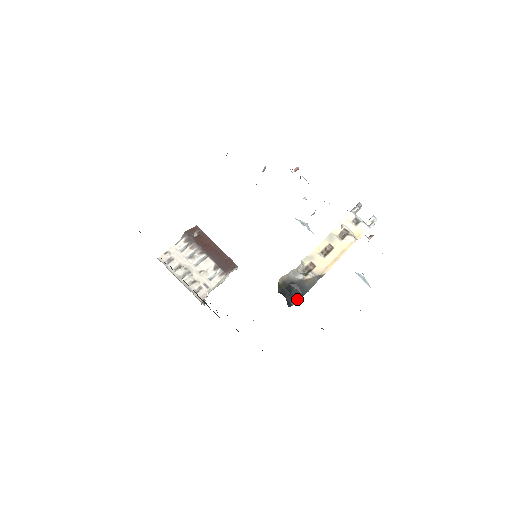
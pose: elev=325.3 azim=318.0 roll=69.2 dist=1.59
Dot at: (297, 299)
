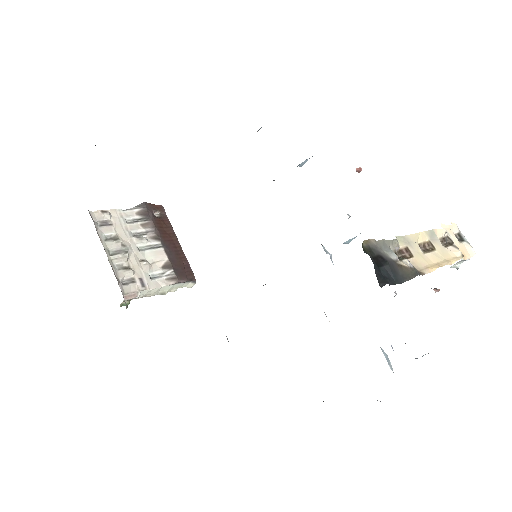
Dot at: (388, 282)
